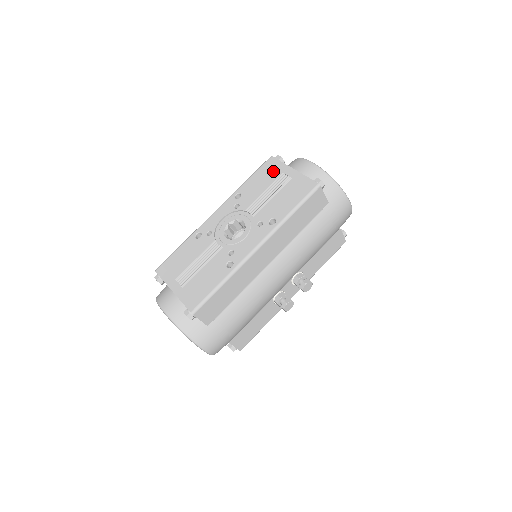
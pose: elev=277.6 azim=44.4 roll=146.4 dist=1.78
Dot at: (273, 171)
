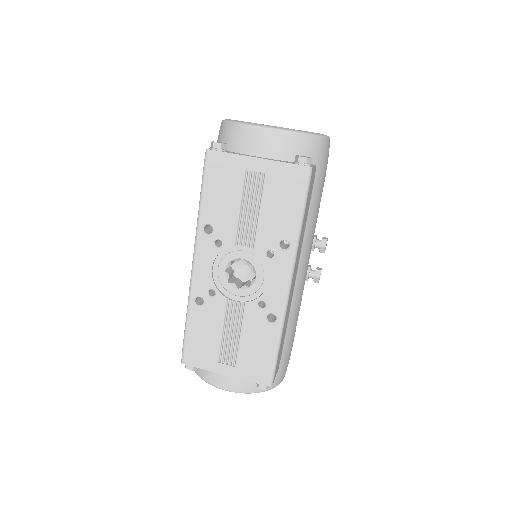
Dot at: (229, 173)
